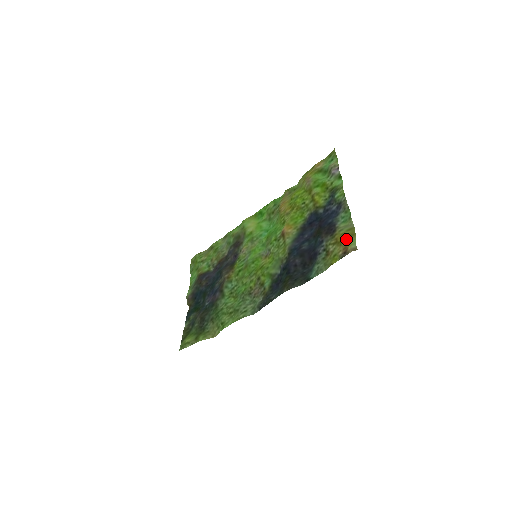
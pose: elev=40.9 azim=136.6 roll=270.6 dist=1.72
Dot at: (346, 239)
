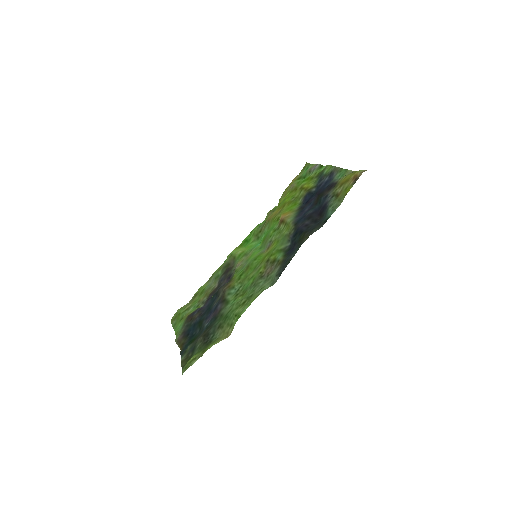
Dot at: (351, 176)
